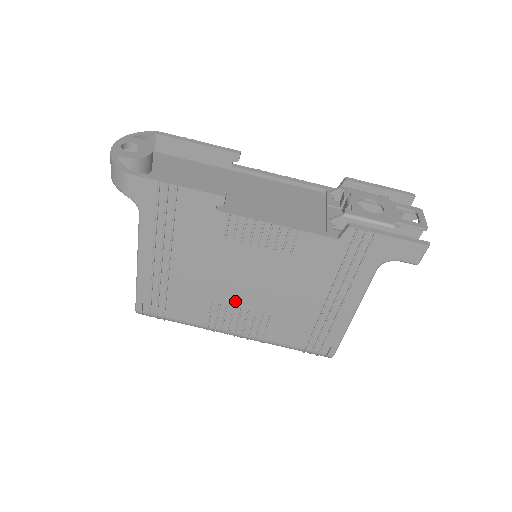
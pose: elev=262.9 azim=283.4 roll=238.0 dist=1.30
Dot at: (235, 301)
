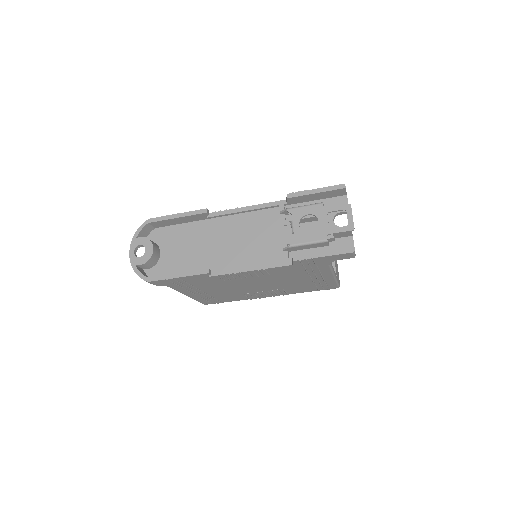
Dot at: (256, 291)
